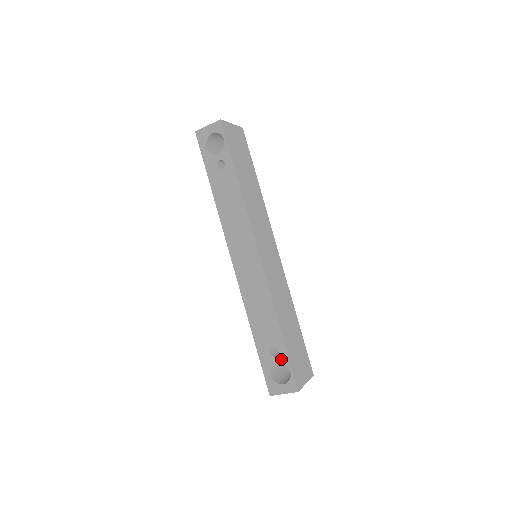
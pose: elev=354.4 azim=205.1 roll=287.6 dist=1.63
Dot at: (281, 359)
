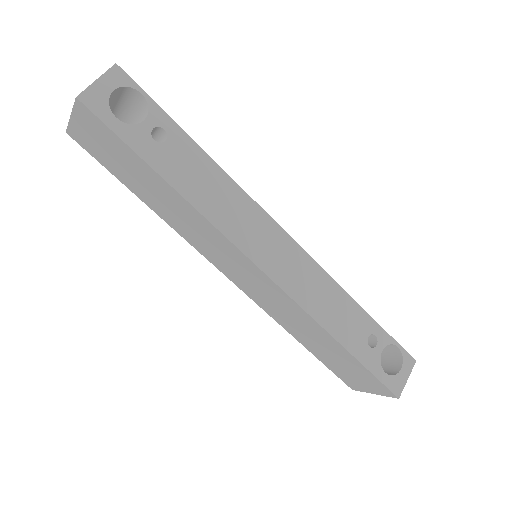
Dot at: (383, 342)
